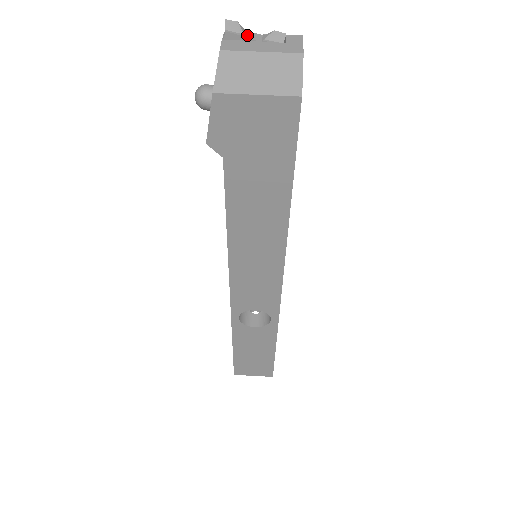
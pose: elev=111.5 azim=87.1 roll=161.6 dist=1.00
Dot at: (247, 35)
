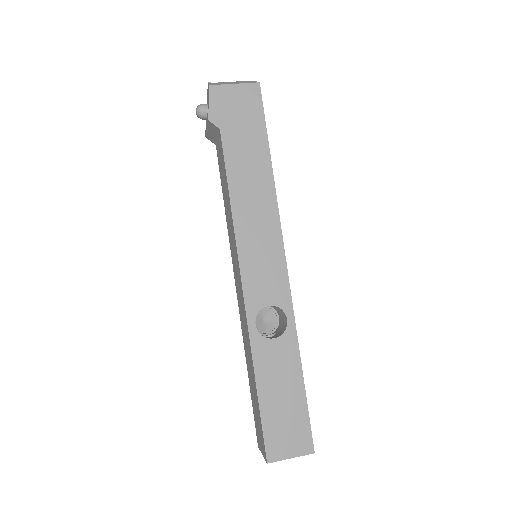
Dot at: occluded
